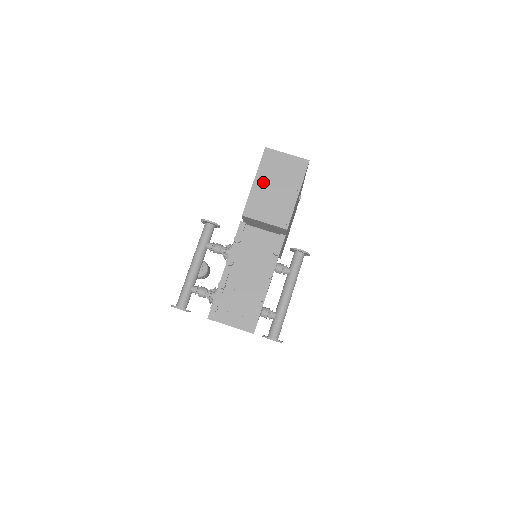
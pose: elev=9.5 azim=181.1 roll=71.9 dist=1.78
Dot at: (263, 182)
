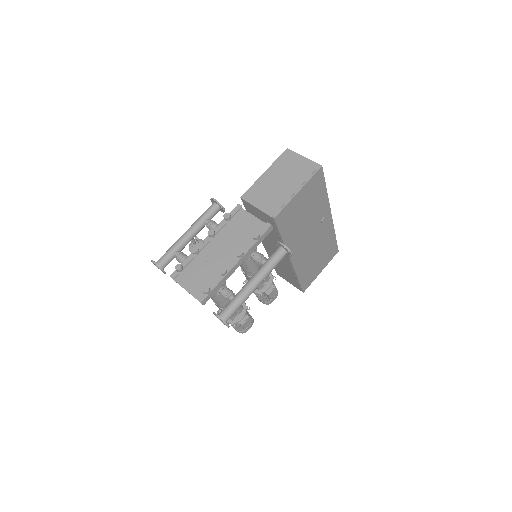
Dot at: (272, 175)
